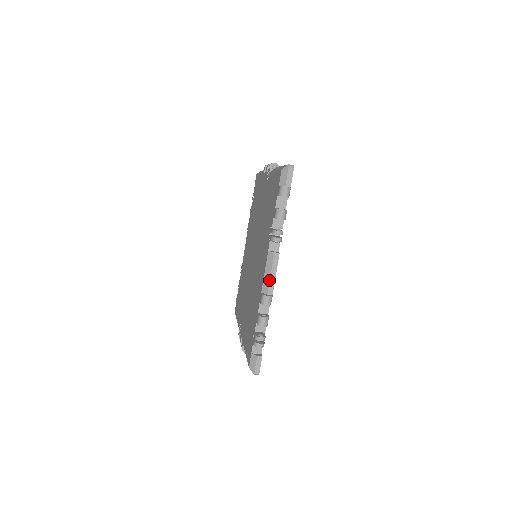
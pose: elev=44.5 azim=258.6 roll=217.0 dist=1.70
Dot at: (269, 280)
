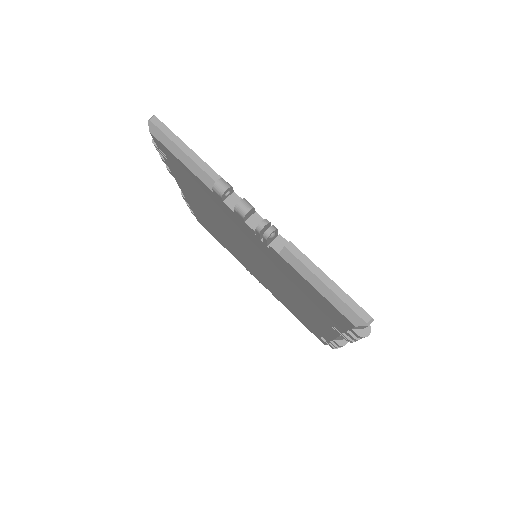
Dot at: occluded
